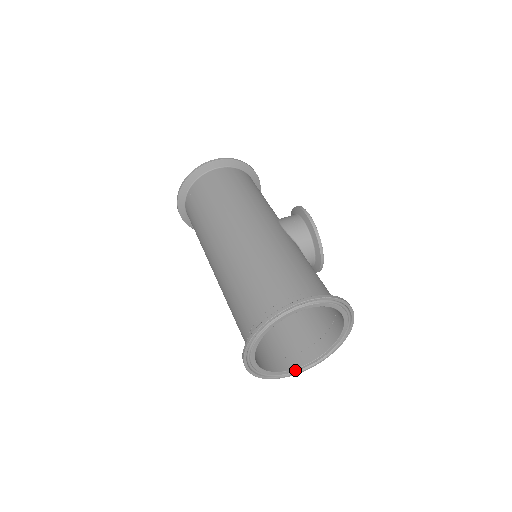
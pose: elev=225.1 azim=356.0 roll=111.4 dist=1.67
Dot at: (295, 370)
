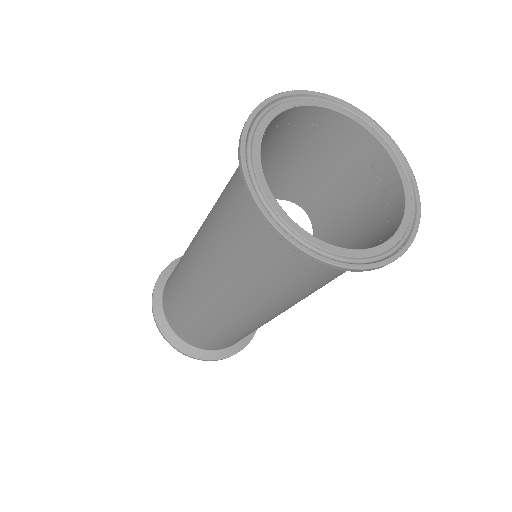
Dot at: (393, 241)
